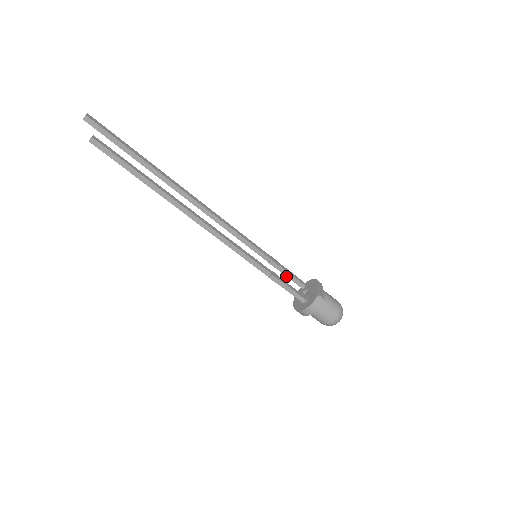
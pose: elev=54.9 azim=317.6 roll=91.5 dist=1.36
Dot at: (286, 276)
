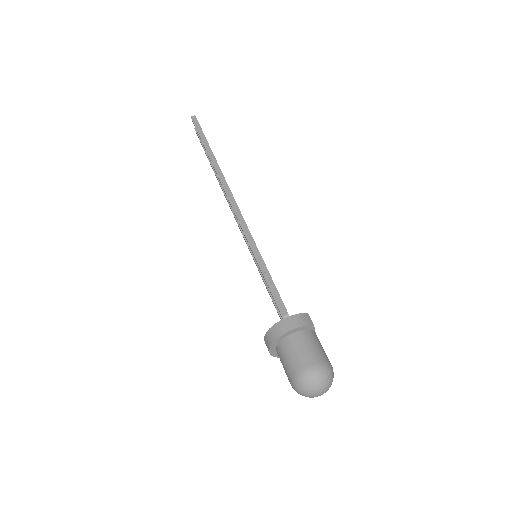
Dot at: (275, 307)
